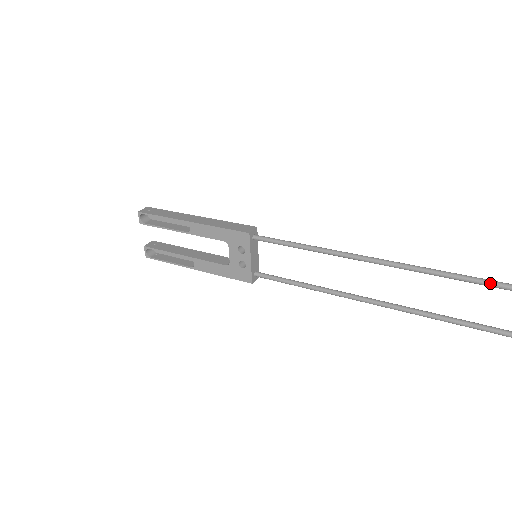
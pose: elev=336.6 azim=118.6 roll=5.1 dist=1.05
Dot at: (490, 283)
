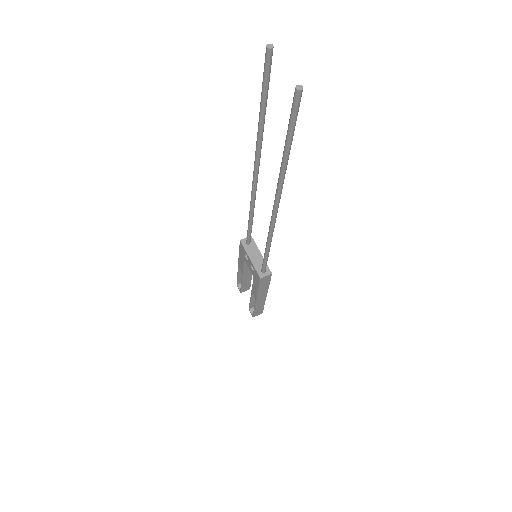
Dot at: occluded
